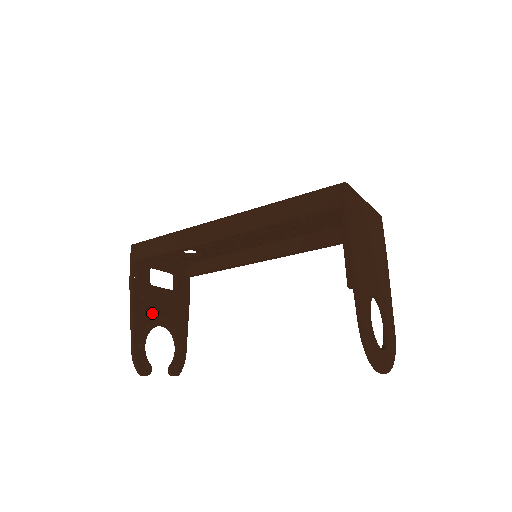
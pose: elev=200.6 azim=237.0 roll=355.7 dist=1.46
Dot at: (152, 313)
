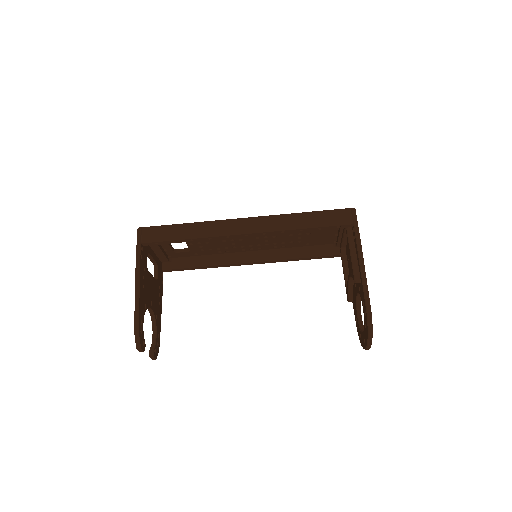
Dot at: (147, 295)
